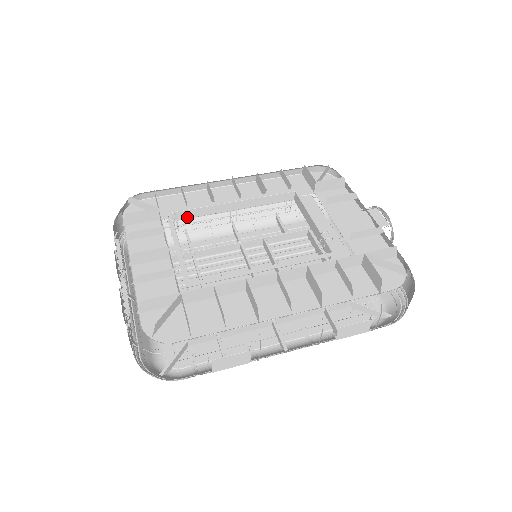
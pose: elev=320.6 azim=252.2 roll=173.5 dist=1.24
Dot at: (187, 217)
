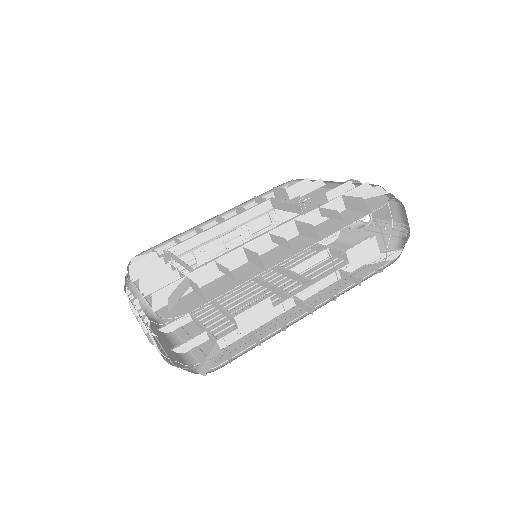
Dot at: (184, 251)
